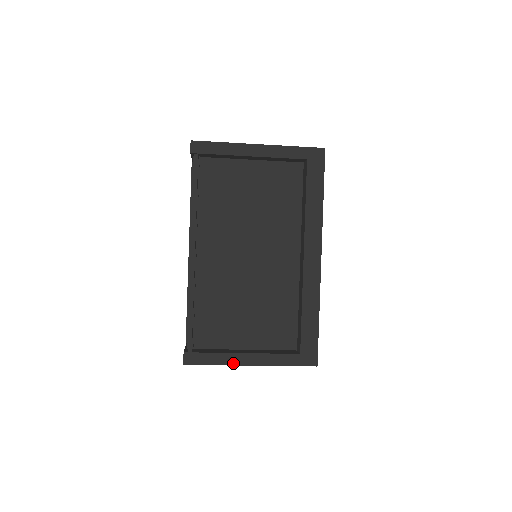
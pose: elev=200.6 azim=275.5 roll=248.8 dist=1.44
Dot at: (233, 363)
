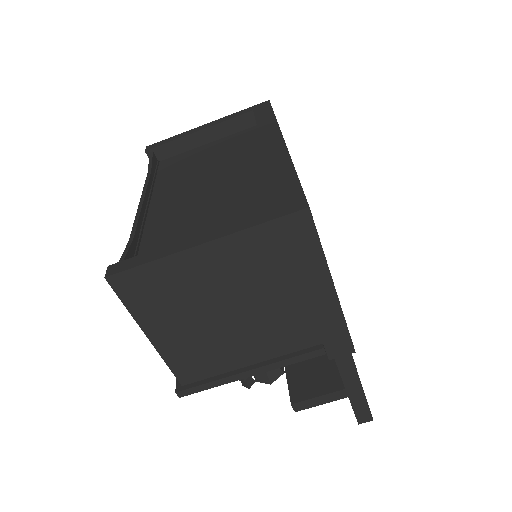
Dot at: (176, 251)
